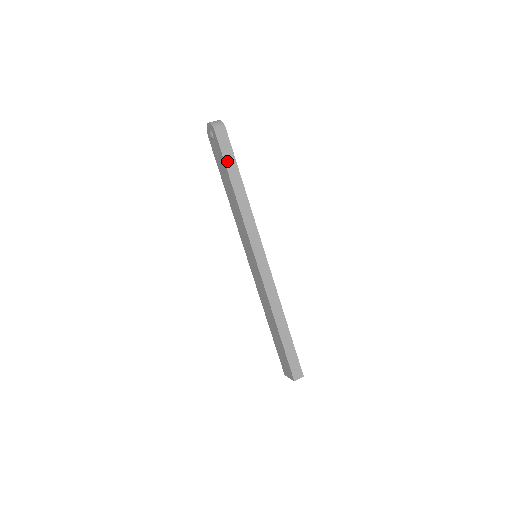
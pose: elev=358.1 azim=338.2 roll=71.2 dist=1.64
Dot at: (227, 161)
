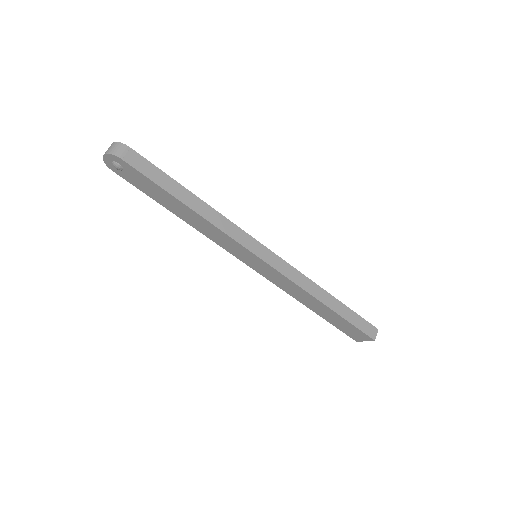
Dot at: (159, 182)
